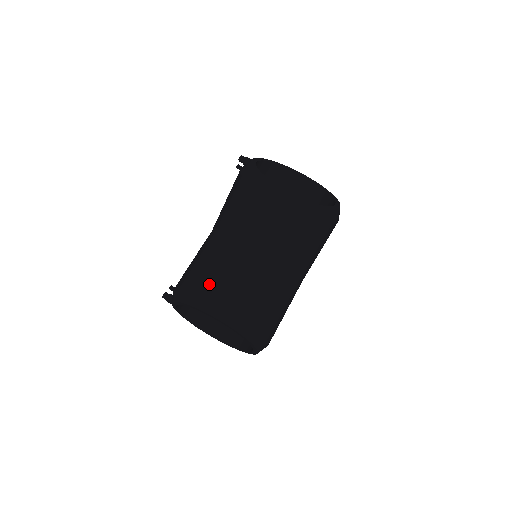
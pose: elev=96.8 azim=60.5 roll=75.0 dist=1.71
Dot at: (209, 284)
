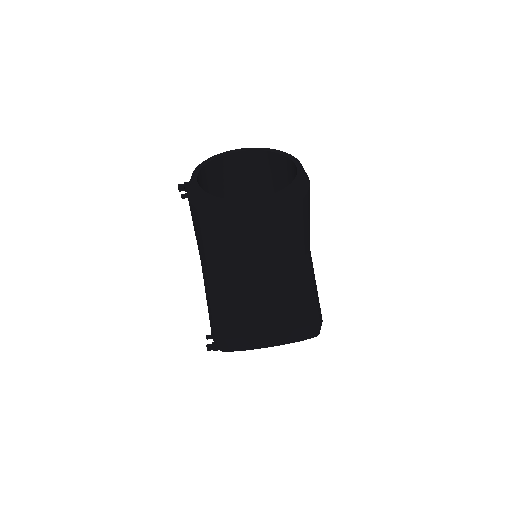
Dot at: (245, 323)
